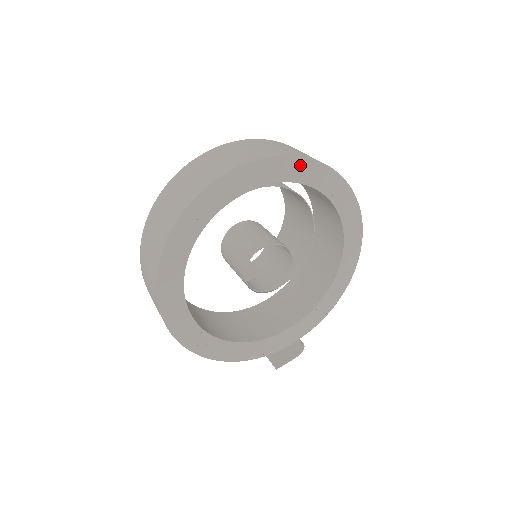
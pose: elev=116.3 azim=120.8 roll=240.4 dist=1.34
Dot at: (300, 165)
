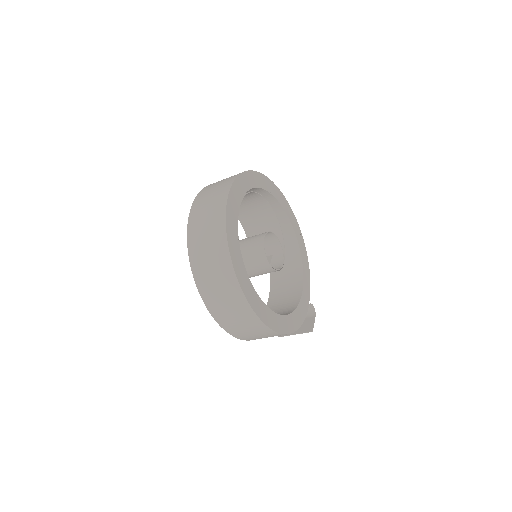
Dot at: (252, 176)
